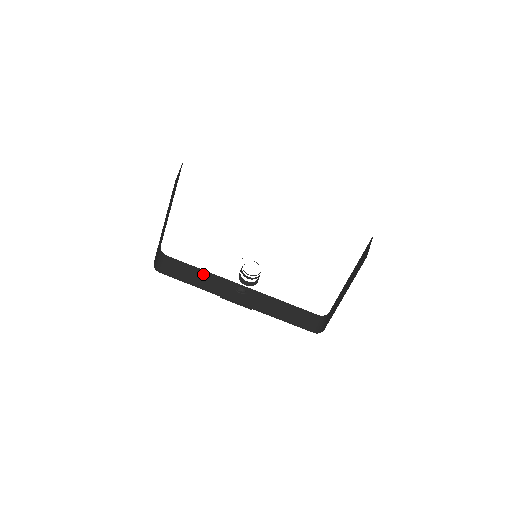
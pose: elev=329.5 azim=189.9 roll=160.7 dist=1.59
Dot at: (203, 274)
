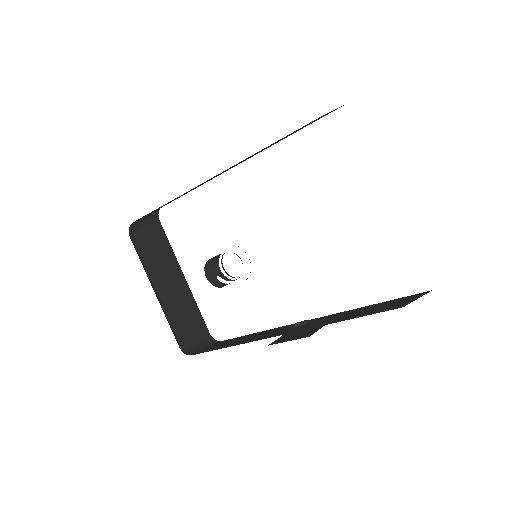
Dot at: (254, 335)
